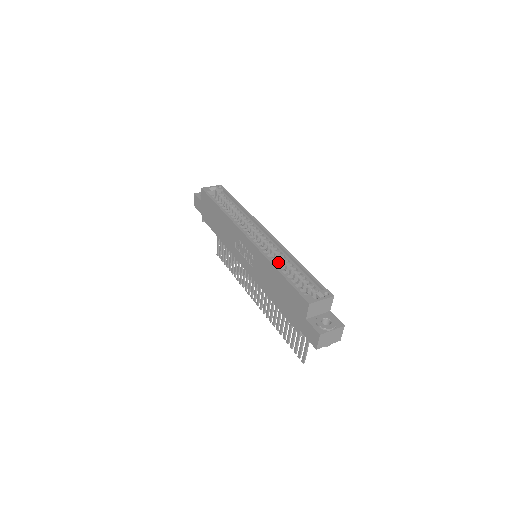
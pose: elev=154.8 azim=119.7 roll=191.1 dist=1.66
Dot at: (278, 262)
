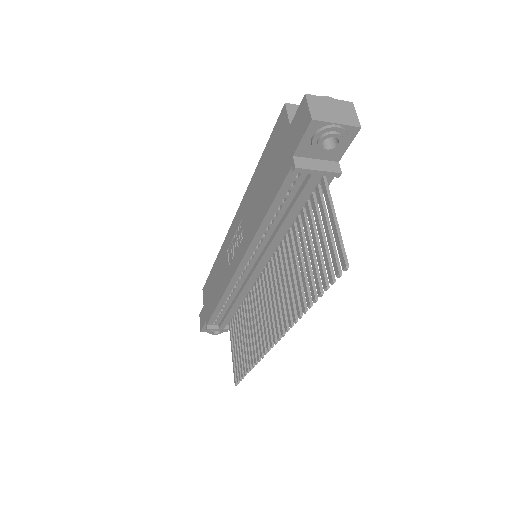
Dot at: occluded
